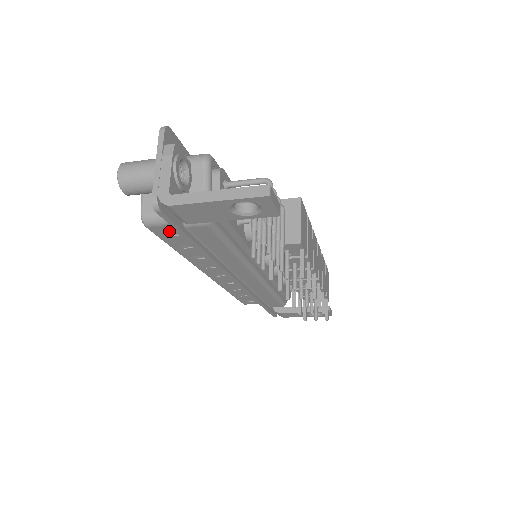
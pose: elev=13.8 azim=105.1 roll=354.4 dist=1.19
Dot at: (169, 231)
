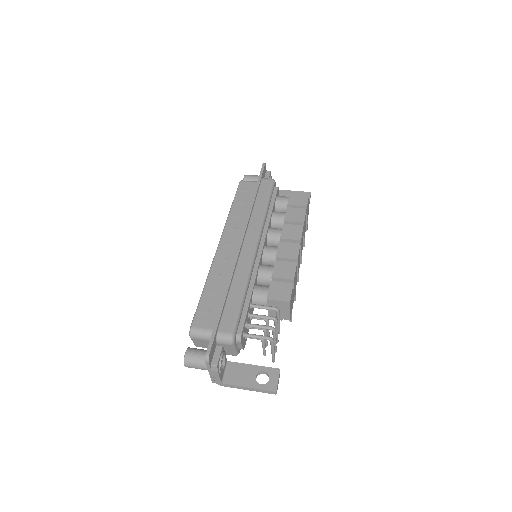
Dot at: occluded
